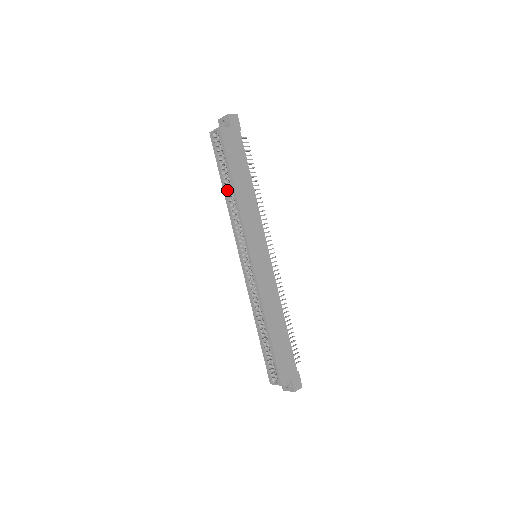
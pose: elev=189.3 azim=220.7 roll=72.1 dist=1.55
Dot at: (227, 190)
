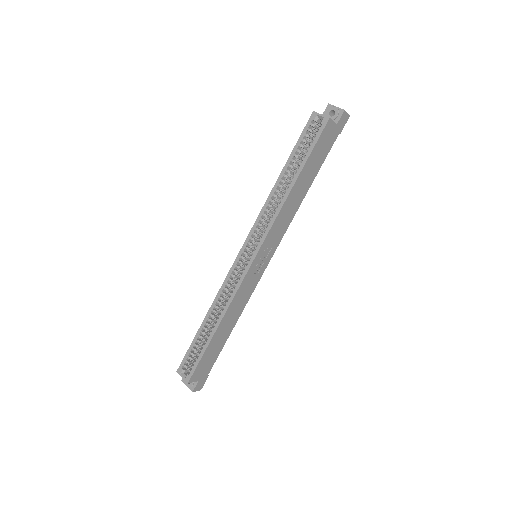
Dot at: (283, 180)
